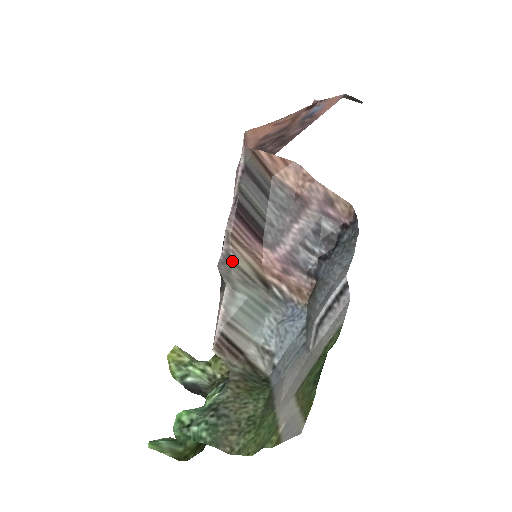
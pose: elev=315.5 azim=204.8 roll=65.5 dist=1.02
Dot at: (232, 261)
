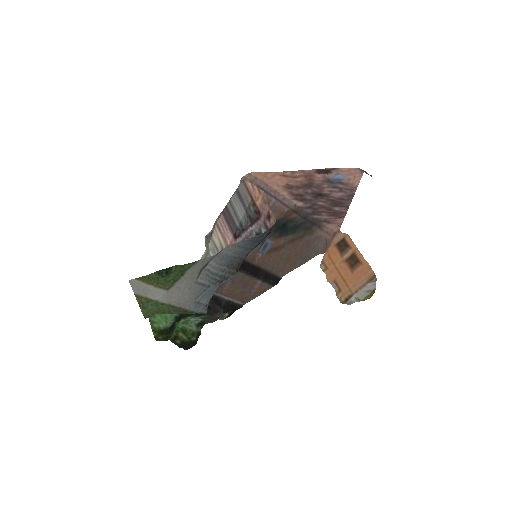
Dot at: (211, 237)
